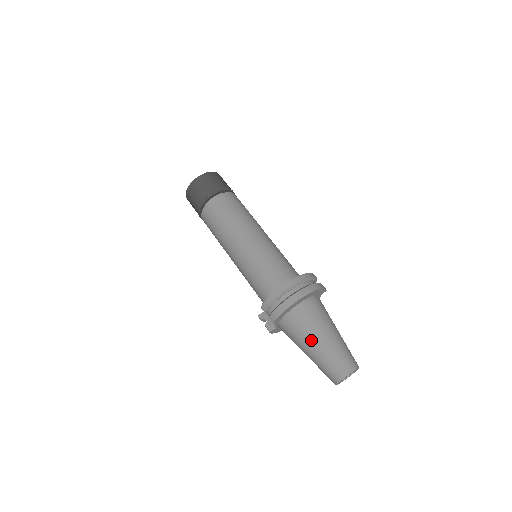
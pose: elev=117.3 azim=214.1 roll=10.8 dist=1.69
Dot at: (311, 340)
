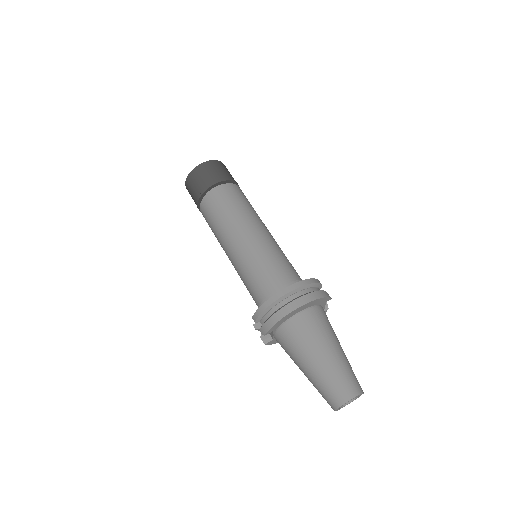
Dot at: (305, 359)
